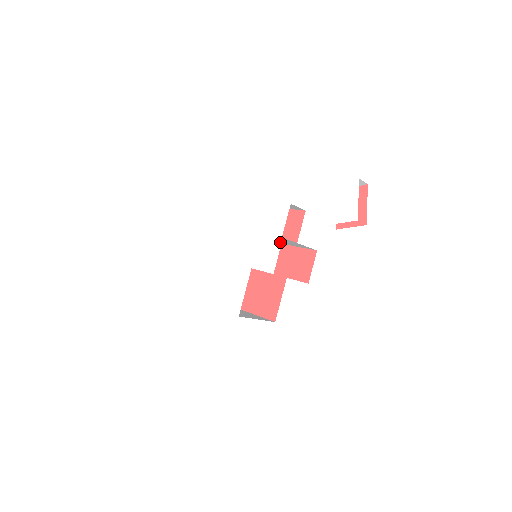
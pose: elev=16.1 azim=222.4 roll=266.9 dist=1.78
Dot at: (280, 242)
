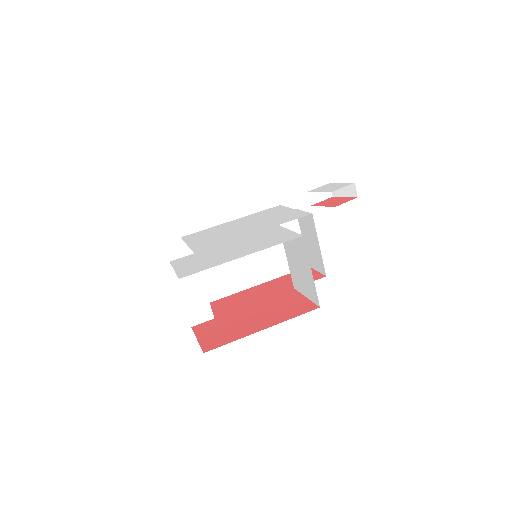
Dot at: (295, 209)
